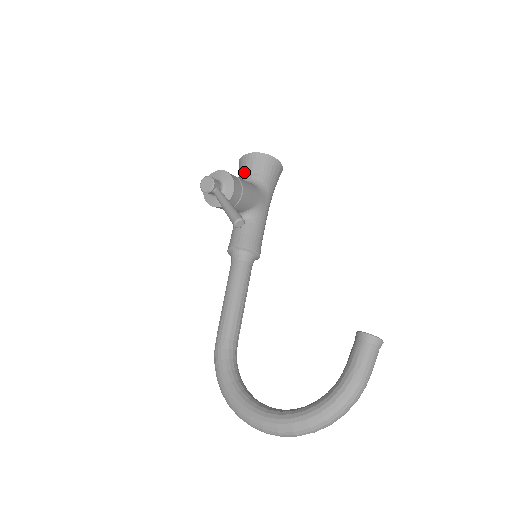
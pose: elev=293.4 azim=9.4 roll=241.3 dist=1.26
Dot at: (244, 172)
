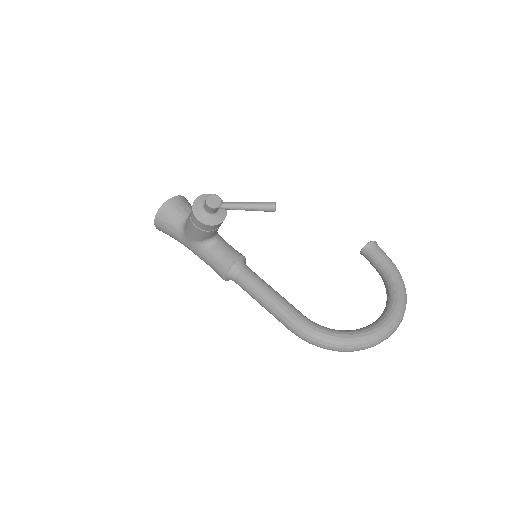
Dot at: (177, 214)
